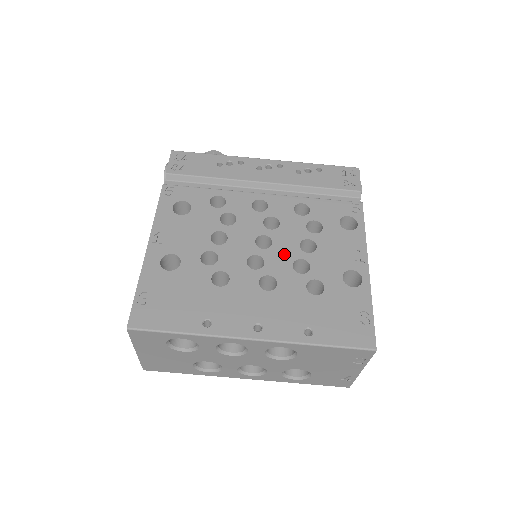
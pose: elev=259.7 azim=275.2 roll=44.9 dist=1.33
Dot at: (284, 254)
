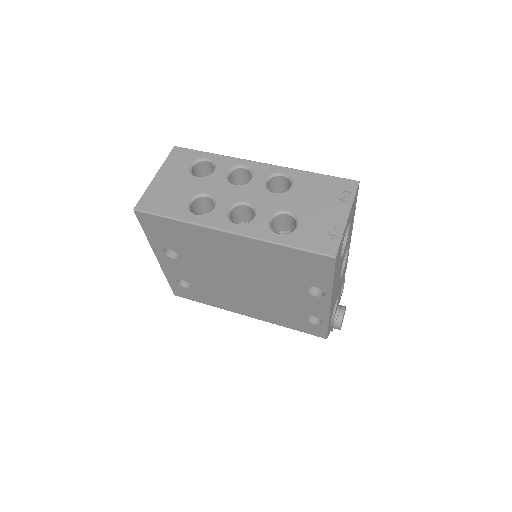
Dot at: occluded
